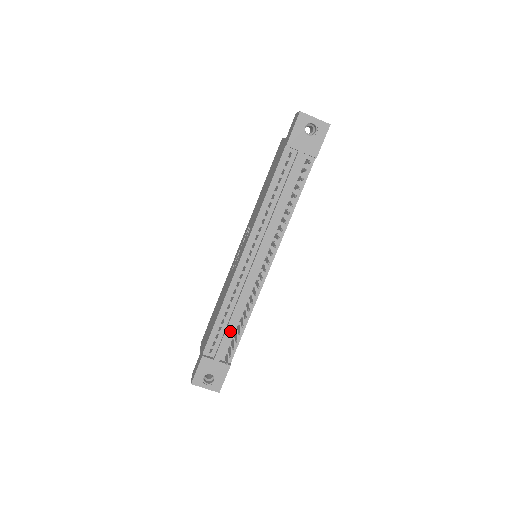
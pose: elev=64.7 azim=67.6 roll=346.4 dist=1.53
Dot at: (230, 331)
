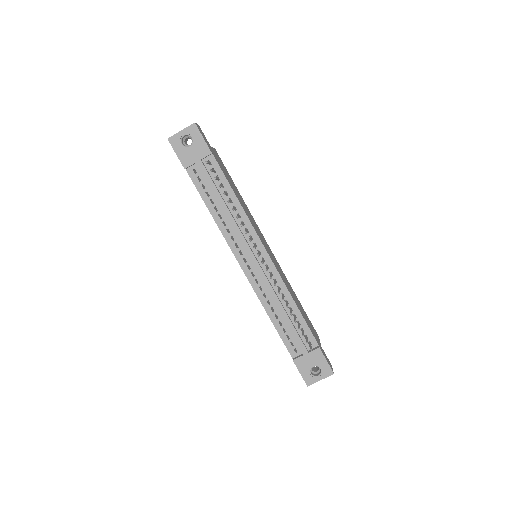
Dot at: (291, 325)
